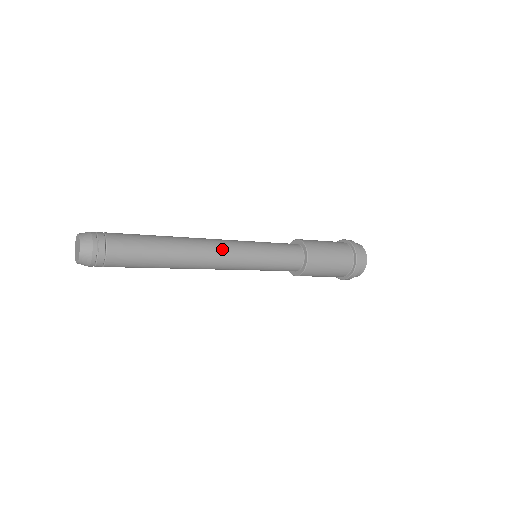
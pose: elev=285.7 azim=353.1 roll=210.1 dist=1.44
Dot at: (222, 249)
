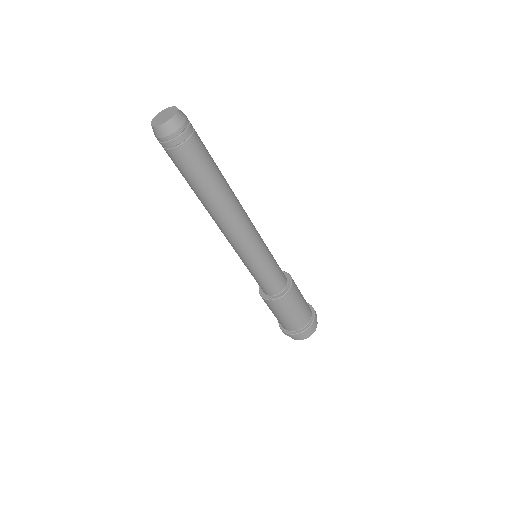
Dot at: (247, 228)
